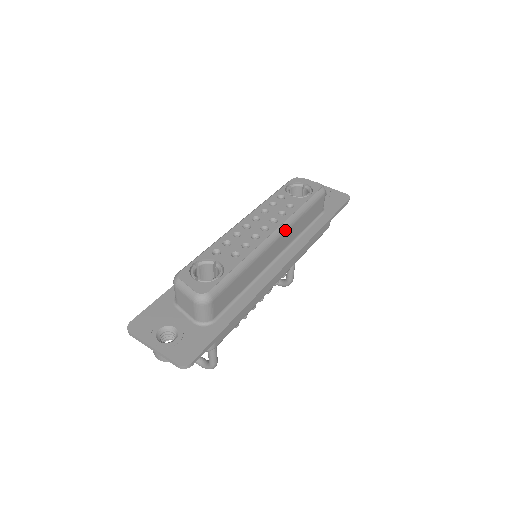
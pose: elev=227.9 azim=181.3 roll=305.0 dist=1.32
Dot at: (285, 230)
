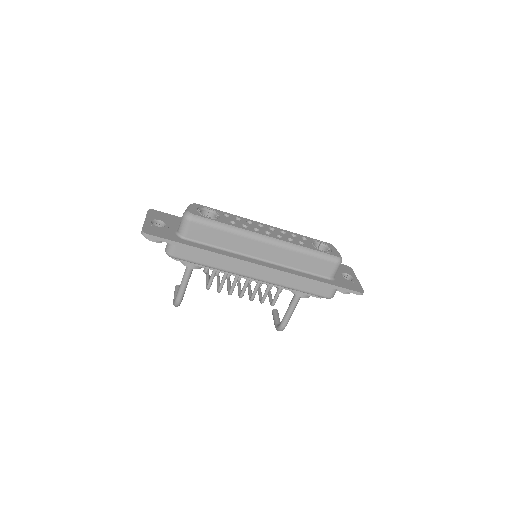
Dot at: (279, 245)
